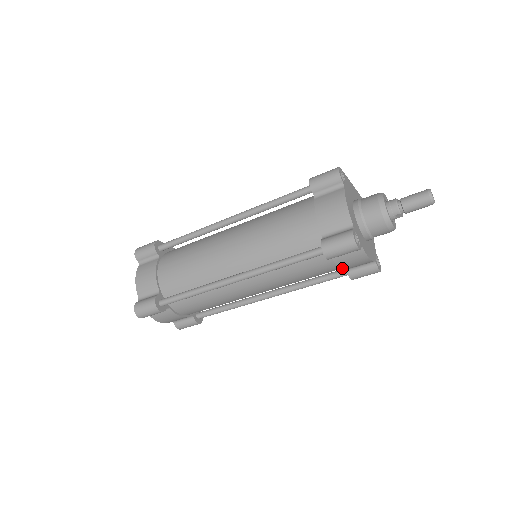
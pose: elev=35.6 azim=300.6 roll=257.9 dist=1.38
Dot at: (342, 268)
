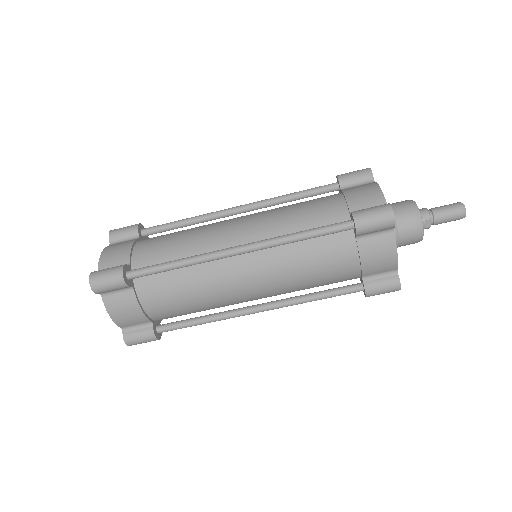
Dot at: (363, 264)
